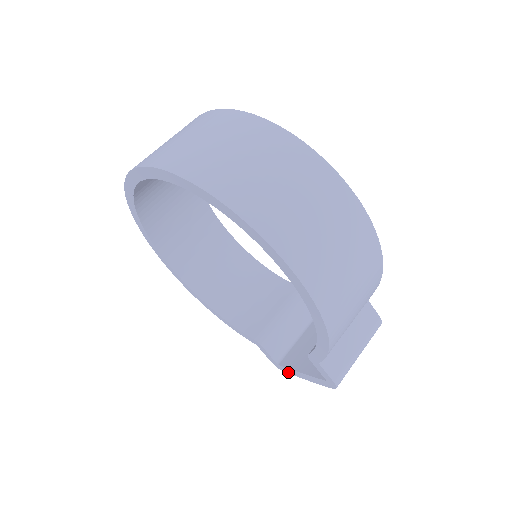
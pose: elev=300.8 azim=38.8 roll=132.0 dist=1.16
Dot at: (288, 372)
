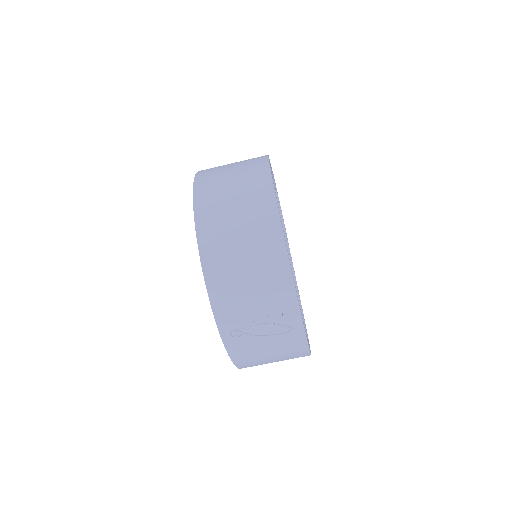
Dot at: occluded
